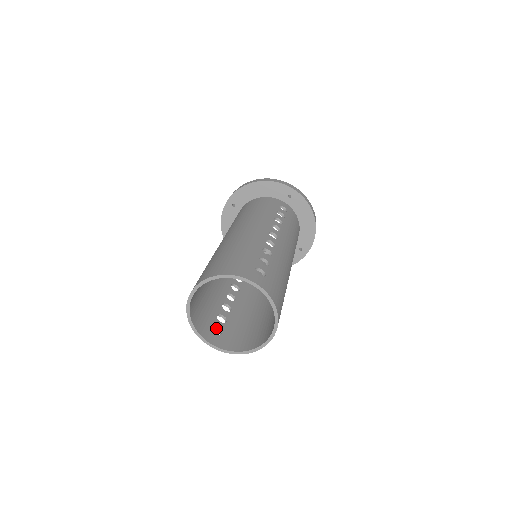
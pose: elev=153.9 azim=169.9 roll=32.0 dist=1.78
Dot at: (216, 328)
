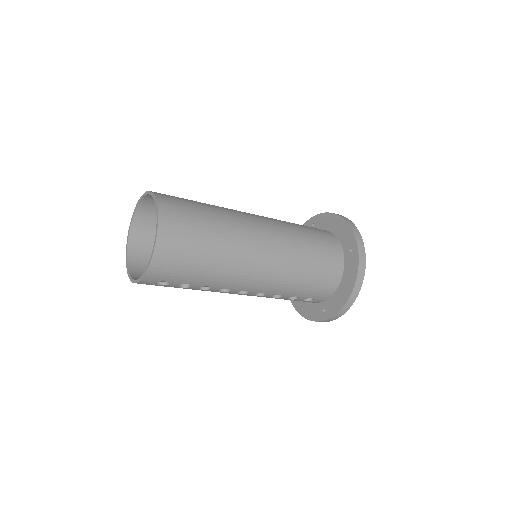
Dot at: (168, 284)
